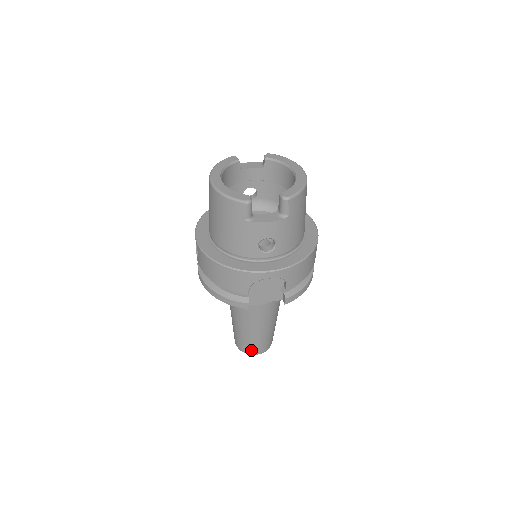
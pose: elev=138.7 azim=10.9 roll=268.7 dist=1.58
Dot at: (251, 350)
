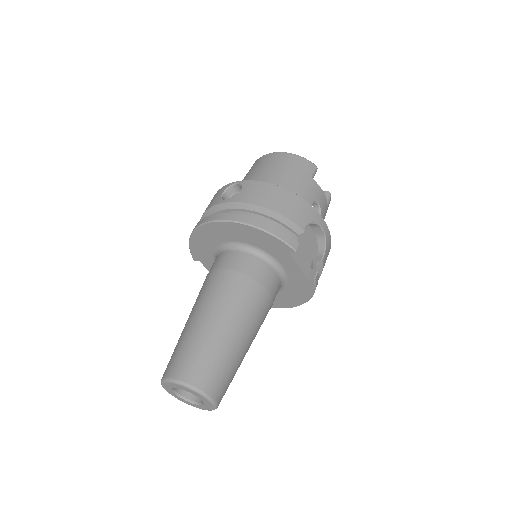
Dot at: (211, 381)
